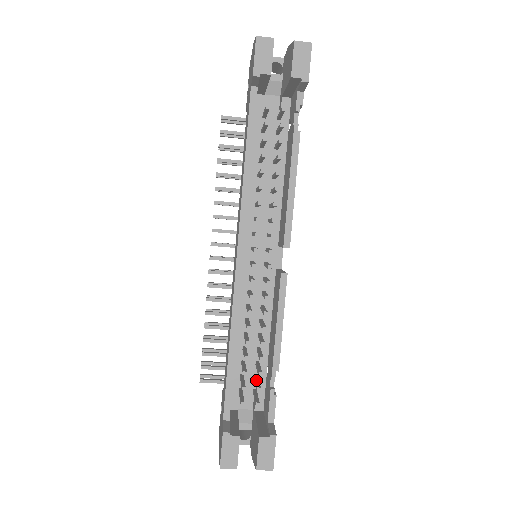
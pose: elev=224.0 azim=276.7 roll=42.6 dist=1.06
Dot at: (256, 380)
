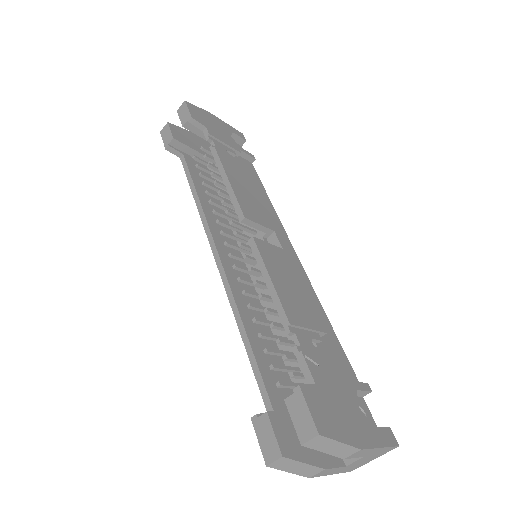
Dot at: occluded
